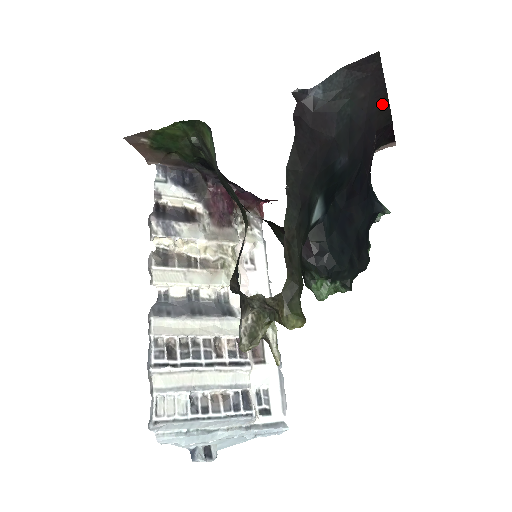
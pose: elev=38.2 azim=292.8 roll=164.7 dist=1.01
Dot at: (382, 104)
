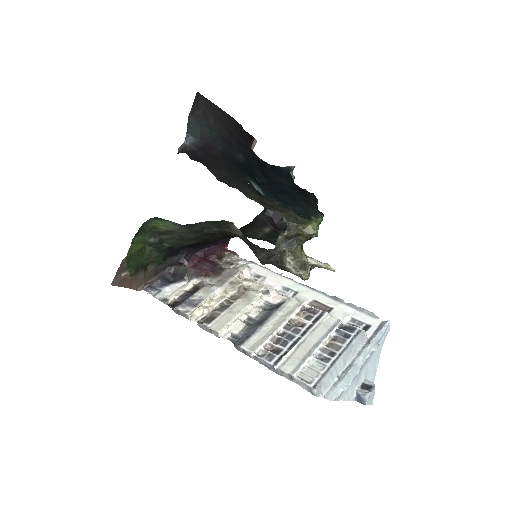
Dot at: (226, 118)
